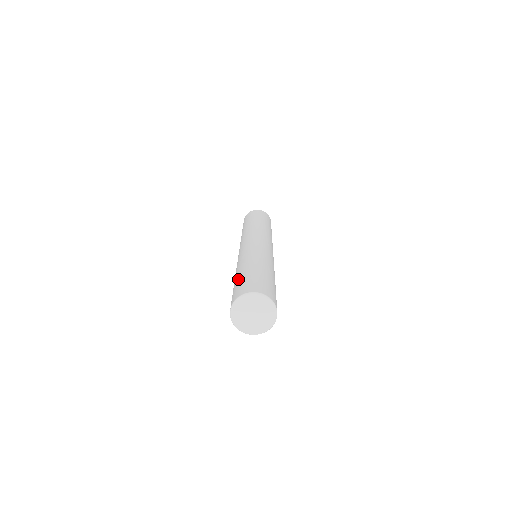
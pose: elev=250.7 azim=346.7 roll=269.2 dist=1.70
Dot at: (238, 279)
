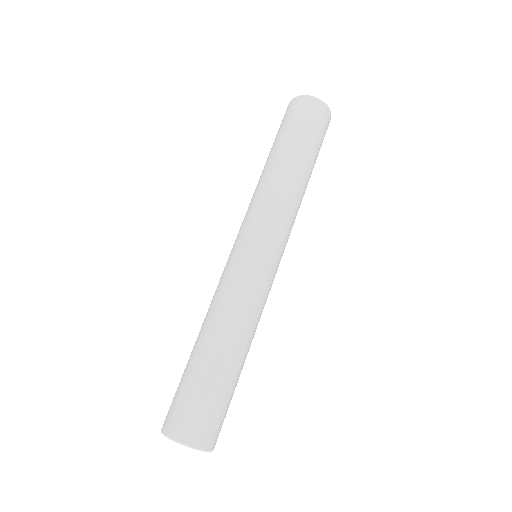
Dot at: (191, 375)
